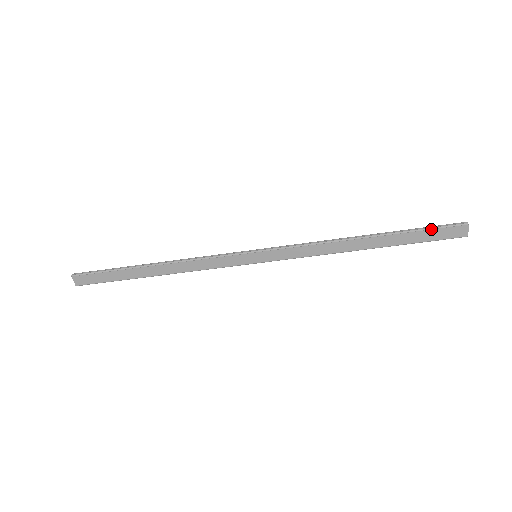
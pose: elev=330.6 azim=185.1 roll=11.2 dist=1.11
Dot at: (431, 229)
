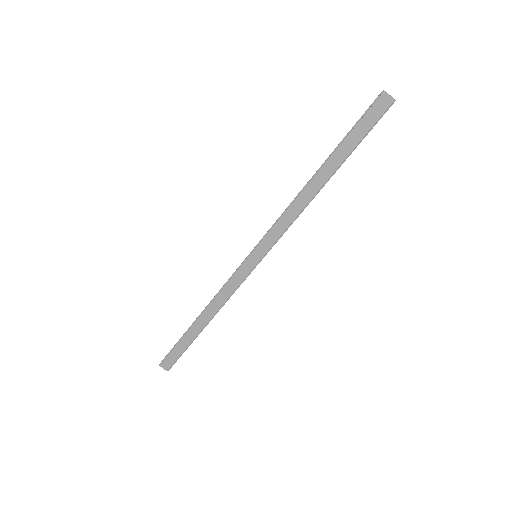
Dot at: (358, 122)
